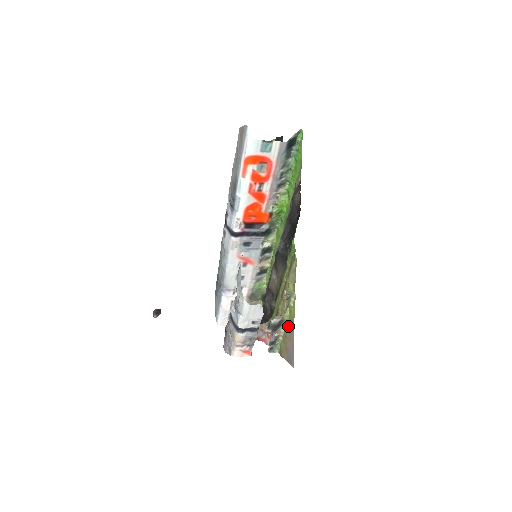
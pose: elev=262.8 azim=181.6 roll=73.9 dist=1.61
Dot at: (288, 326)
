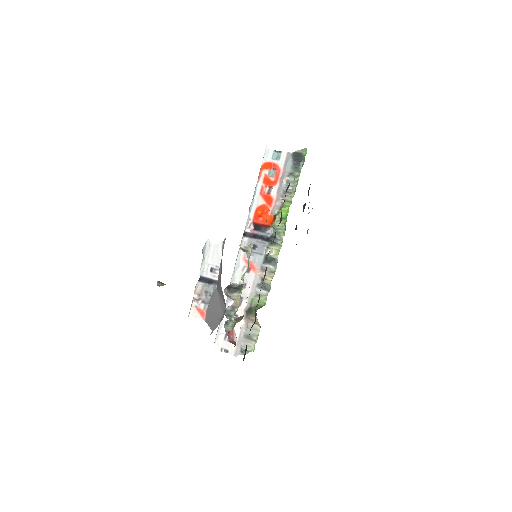
Dot at: occluded
